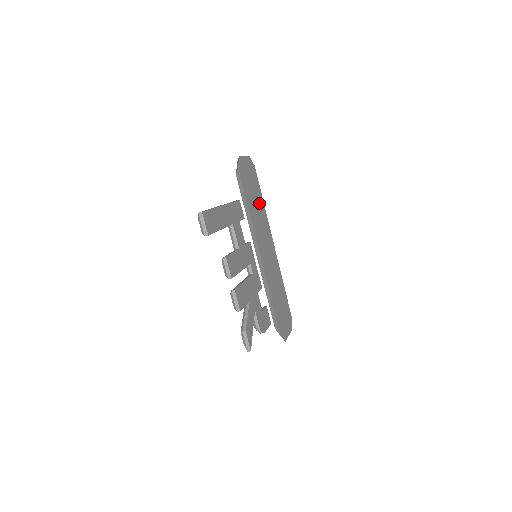
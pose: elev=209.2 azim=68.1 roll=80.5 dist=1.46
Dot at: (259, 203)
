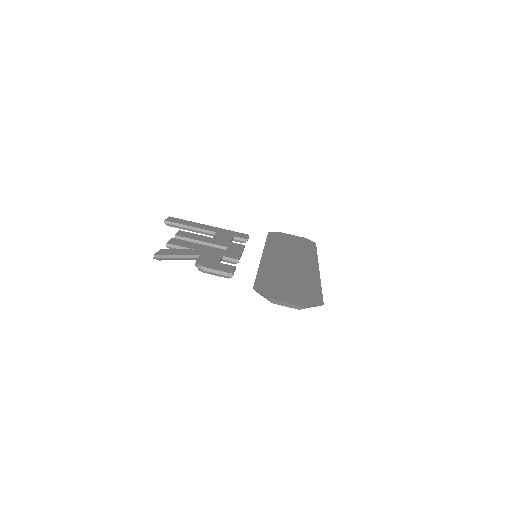
Dot at: (302, 250)
